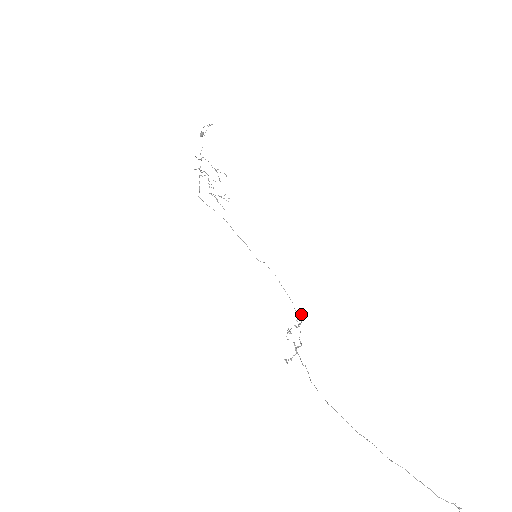
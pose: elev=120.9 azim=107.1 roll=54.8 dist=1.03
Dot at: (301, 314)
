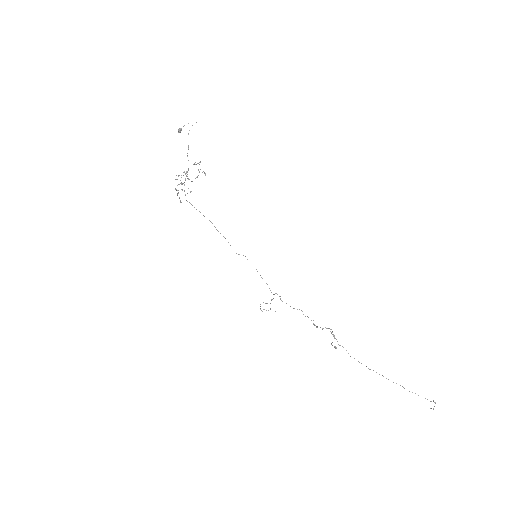
Dot at: (277, 294)
